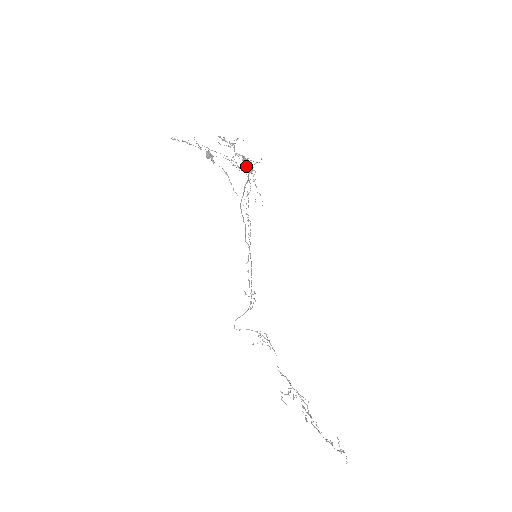
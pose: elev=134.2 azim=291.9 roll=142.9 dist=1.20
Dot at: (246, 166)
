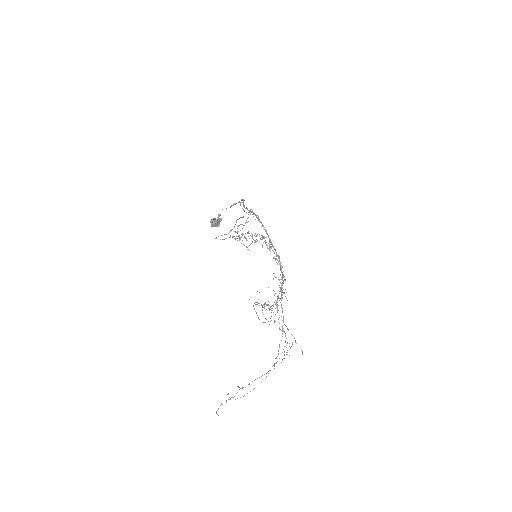
Dot at: occluded
